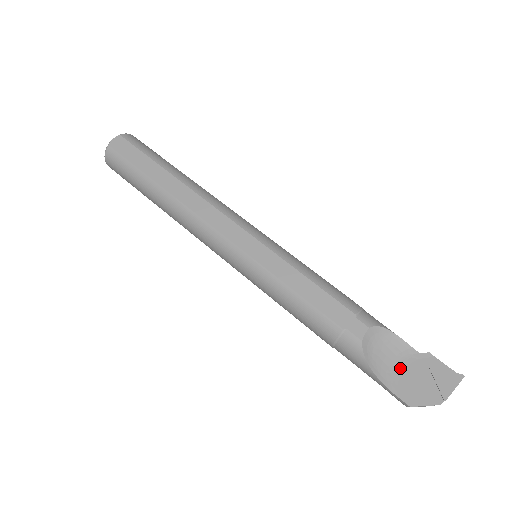
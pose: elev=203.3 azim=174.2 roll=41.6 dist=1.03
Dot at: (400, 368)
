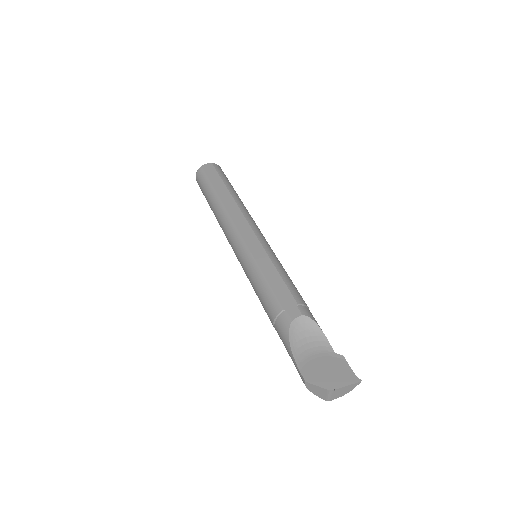
Dot at: (314, 355)
